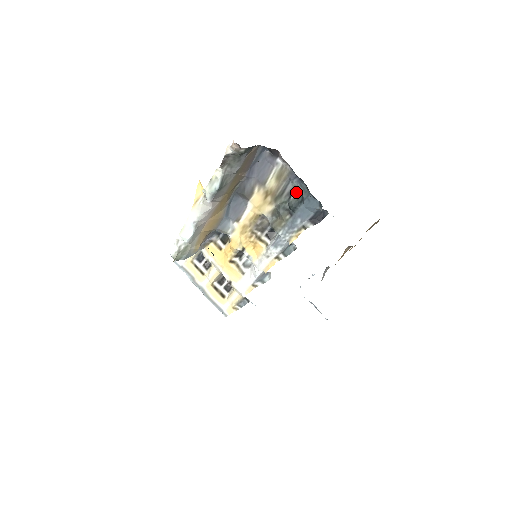
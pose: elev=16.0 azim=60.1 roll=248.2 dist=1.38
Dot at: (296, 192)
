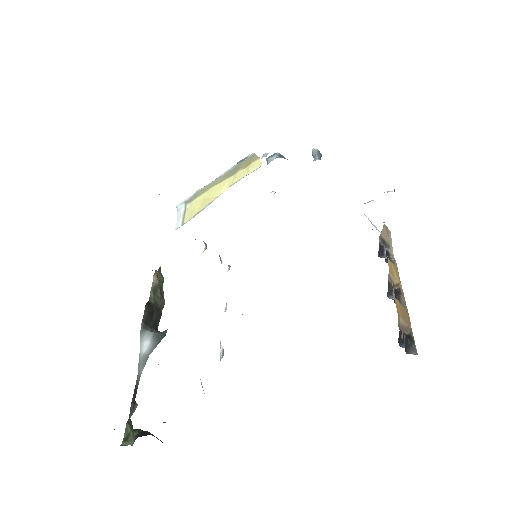
Dot at: occluded
